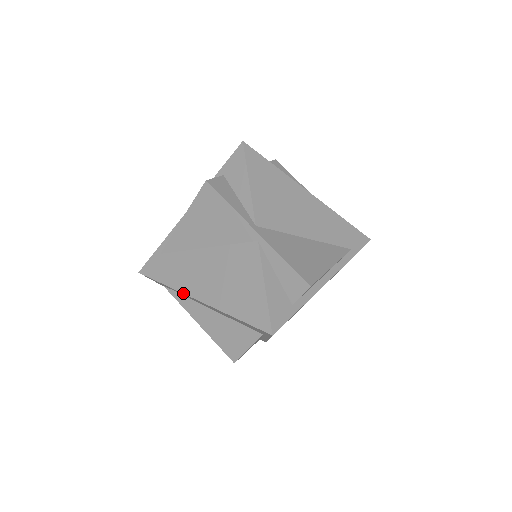
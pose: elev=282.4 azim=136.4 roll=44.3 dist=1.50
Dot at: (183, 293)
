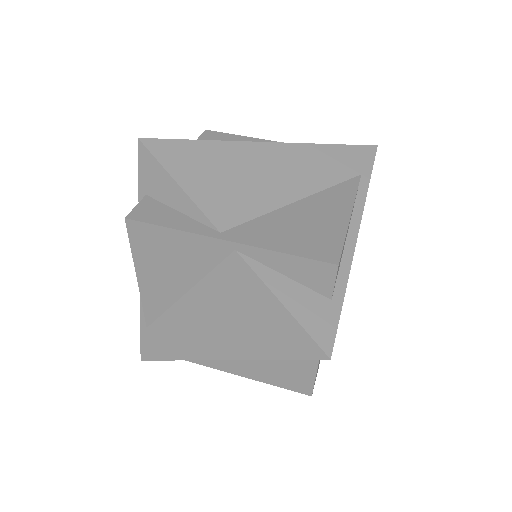
Dot at: occluded
